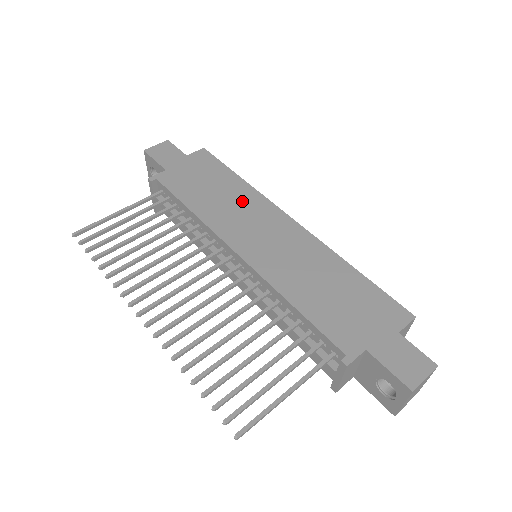
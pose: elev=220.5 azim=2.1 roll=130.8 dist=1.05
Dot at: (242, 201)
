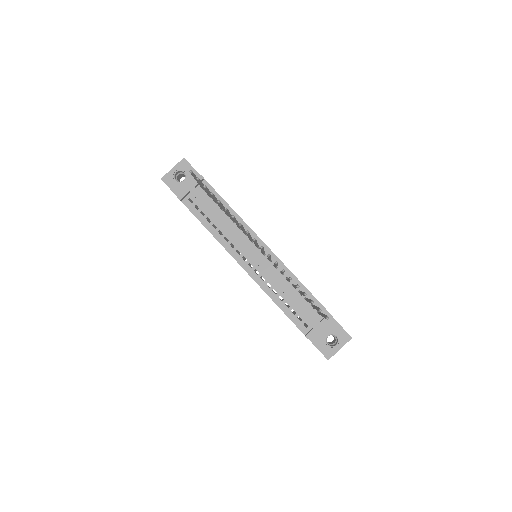
Dot at: occluded
